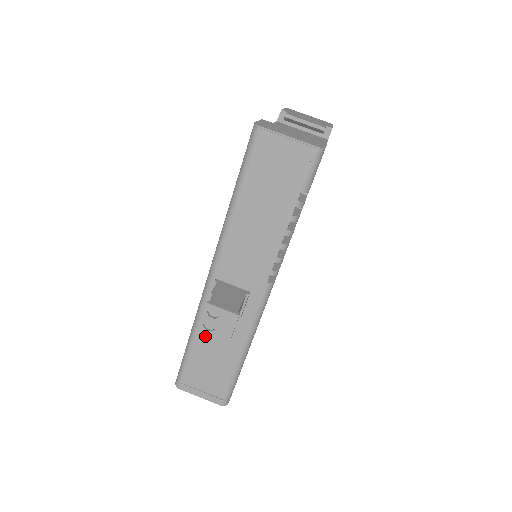
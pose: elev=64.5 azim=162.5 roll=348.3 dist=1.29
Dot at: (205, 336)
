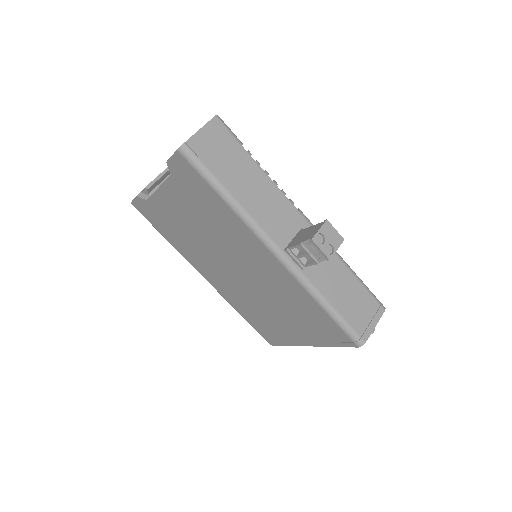
Dot at: (327, 289)
